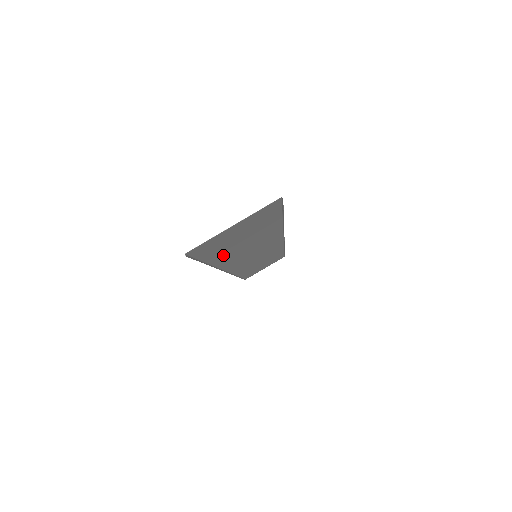
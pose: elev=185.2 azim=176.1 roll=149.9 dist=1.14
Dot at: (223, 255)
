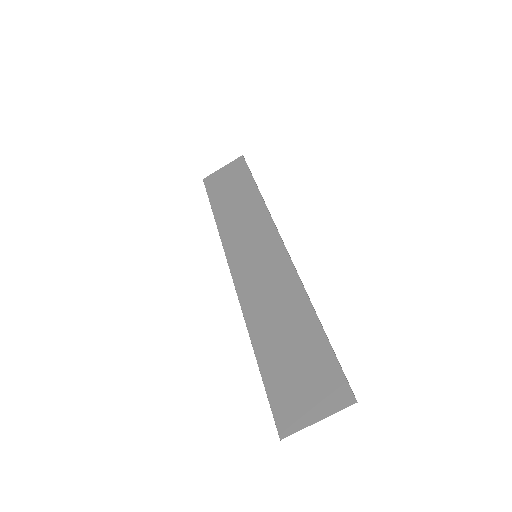
Dot at: (267, 348)
